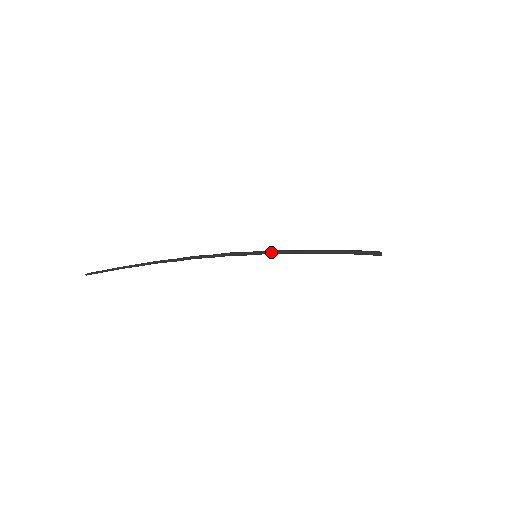
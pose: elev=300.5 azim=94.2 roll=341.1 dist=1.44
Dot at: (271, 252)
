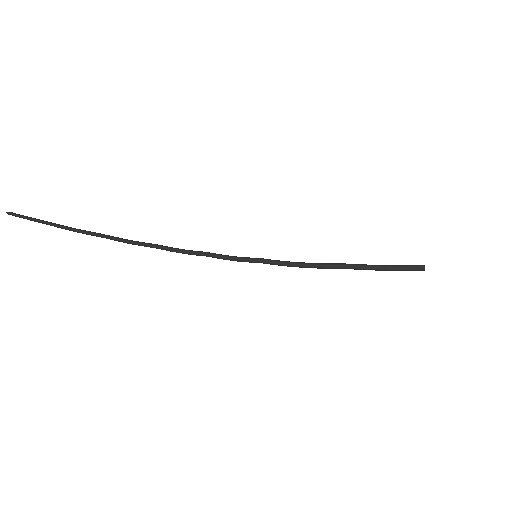
Dot at: (276, 260)
